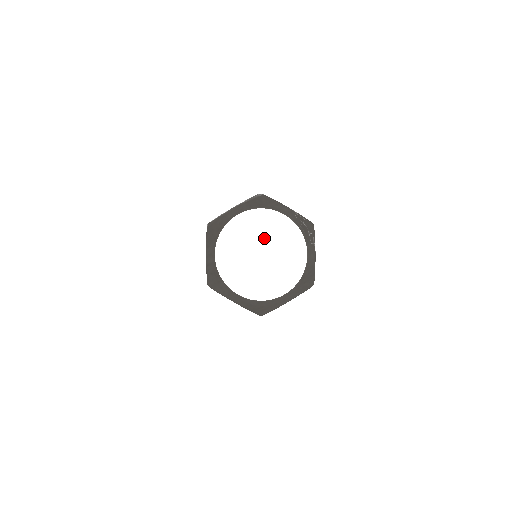
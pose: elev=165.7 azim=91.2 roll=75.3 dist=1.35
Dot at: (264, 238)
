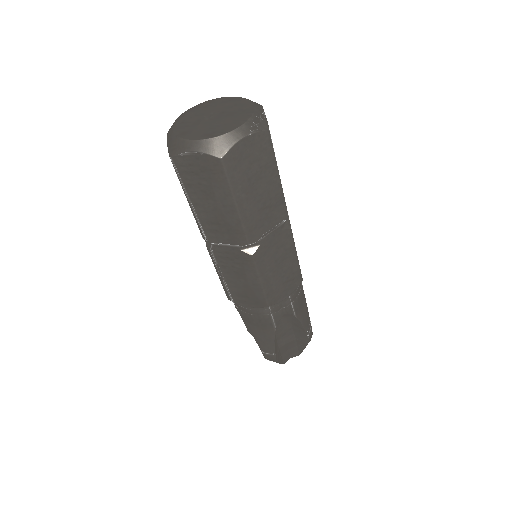
Dot at: (226, 111)
